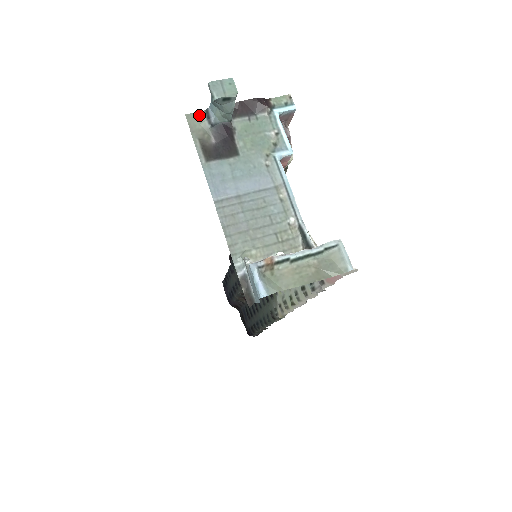
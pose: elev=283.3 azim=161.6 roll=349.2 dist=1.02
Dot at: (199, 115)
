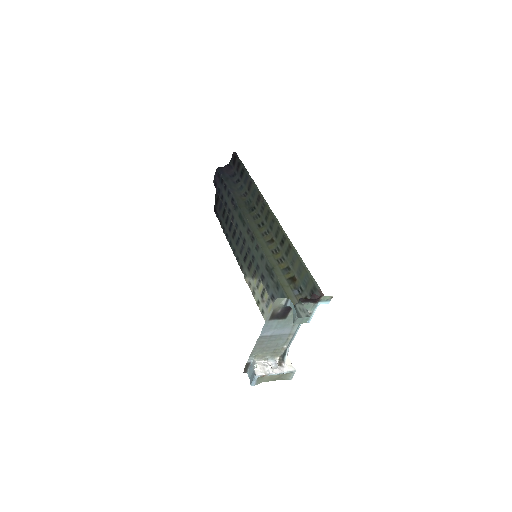
Dot at: (283, 299)
